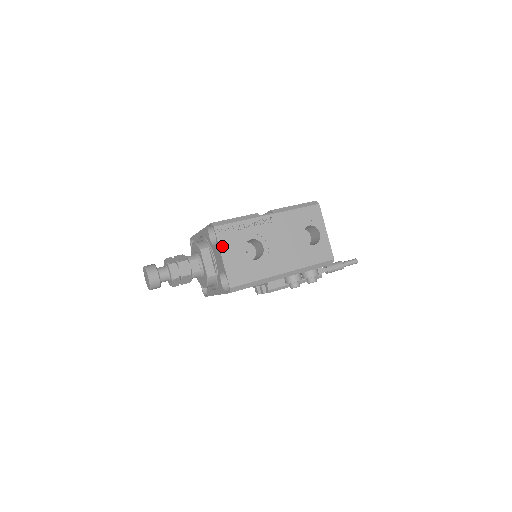
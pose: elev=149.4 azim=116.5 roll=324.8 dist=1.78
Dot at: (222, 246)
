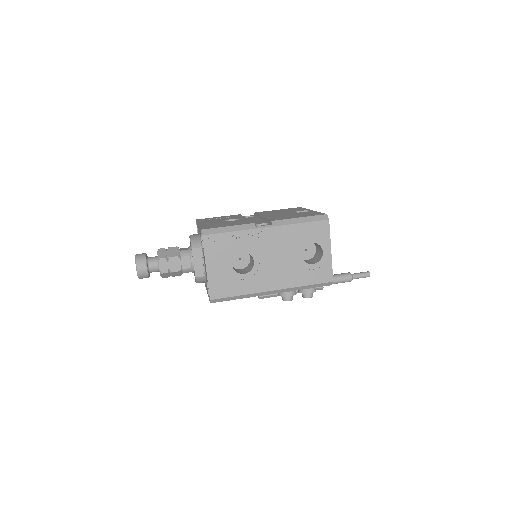
Dot at: (208, 256)
